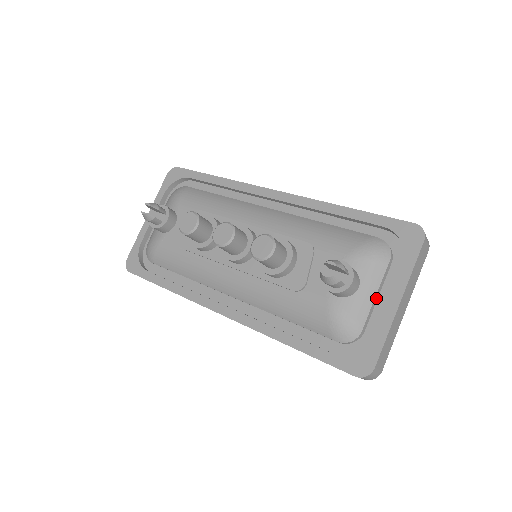
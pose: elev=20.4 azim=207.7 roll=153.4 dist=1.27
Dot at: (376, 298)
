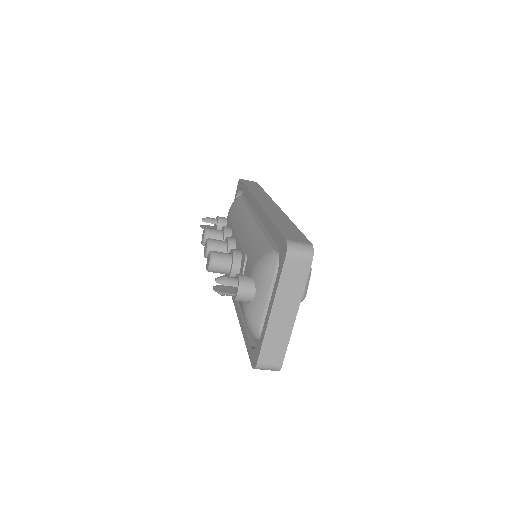
Dot at: occluded
